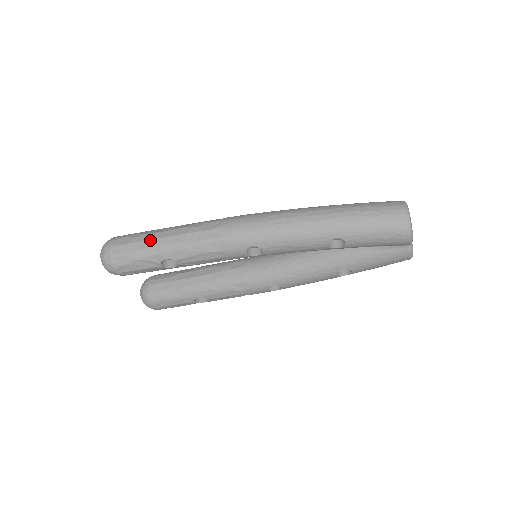
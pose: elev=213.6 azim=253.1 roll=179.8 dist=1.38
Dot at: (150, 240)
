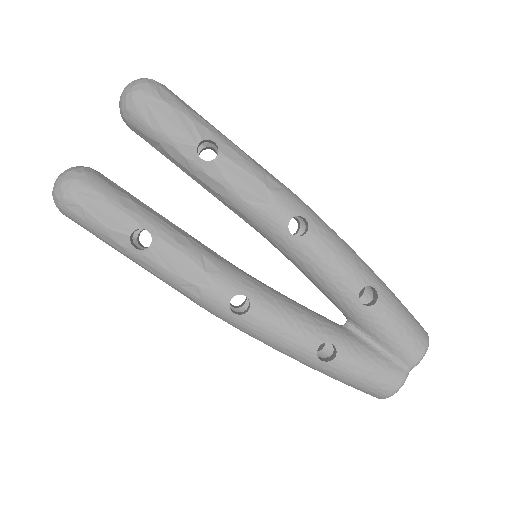
Dot at: occluded
